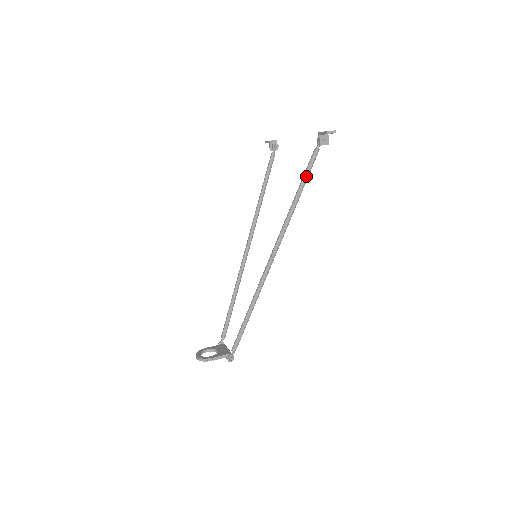
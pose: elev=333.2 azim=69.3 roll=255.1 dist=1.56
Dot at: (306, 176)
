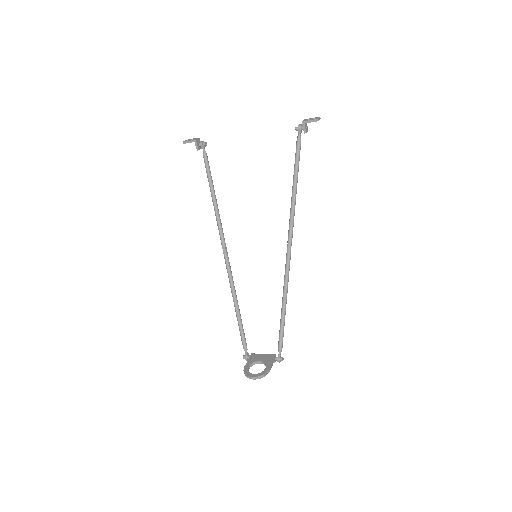
Dot at: (298, 164)
